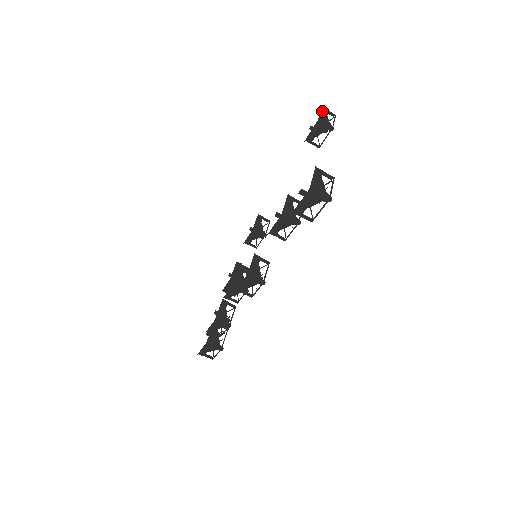
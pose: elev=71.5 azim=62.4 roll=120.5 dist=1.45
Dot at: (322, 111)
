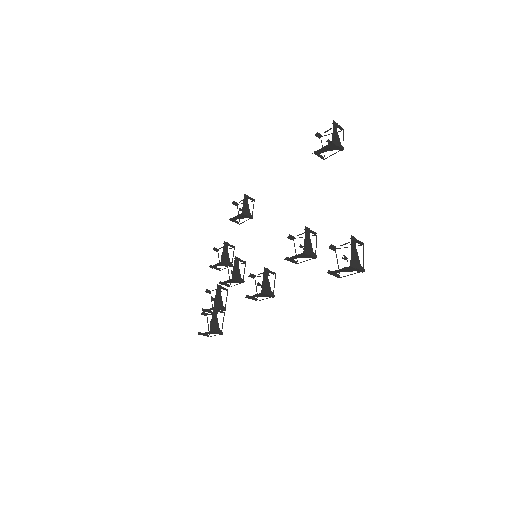
Dot at: (334, 127)
